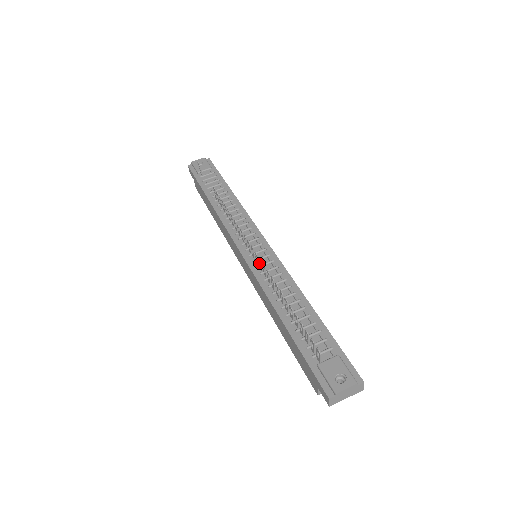
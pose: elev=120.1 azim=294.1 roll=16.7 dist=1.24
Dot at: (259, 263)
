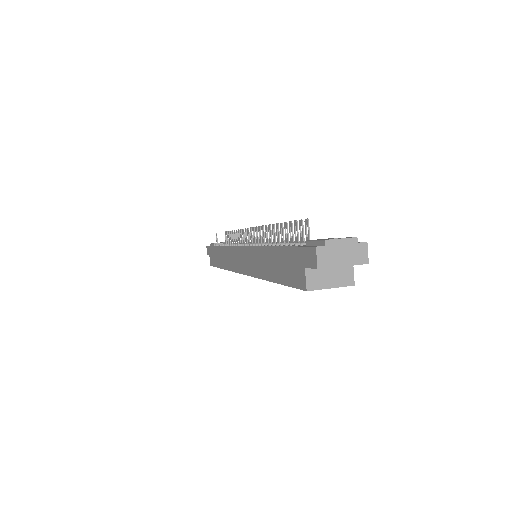
Dot at: (256, 236)
